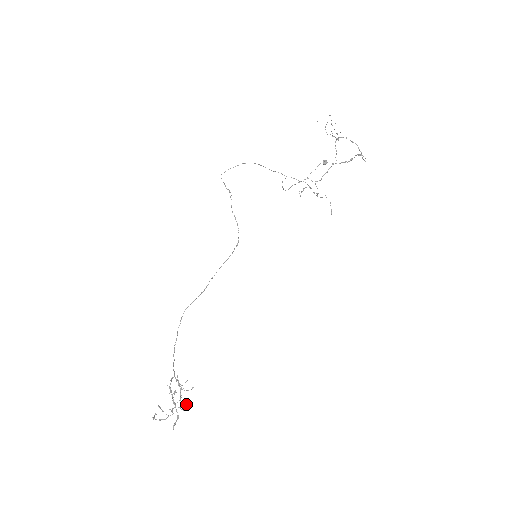
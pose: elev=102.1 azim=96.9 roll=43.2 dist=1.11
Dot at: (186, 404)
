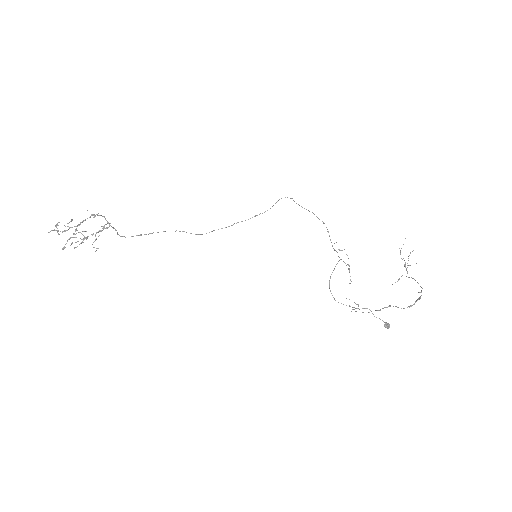
Dot at: occluded
